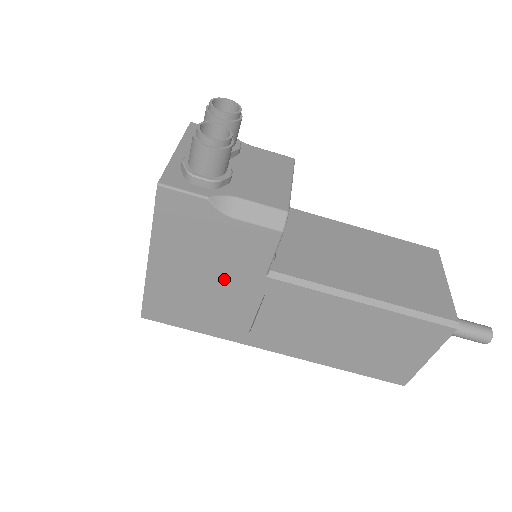
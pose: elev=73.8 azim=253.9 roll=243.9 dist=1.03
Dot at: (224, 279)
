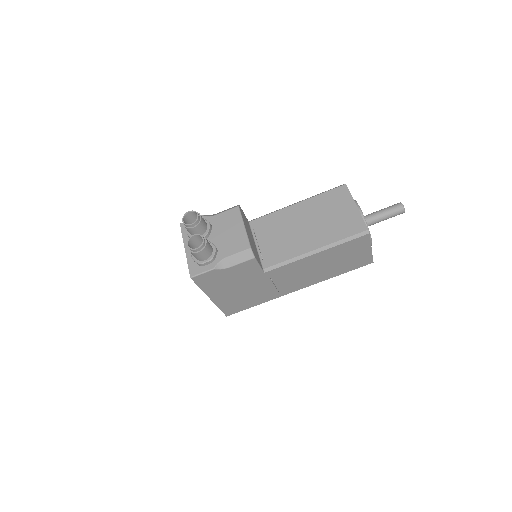
Dot at: (247, 284)
